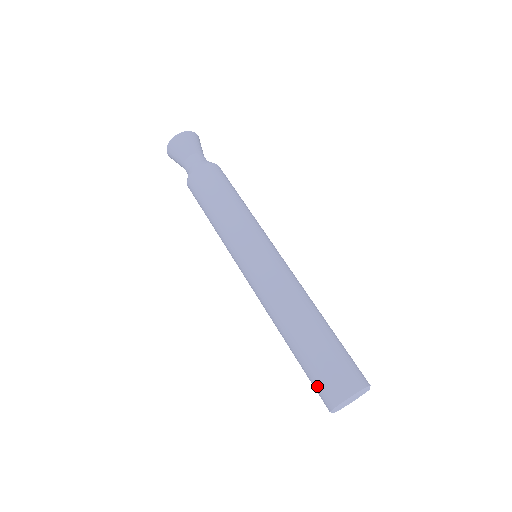
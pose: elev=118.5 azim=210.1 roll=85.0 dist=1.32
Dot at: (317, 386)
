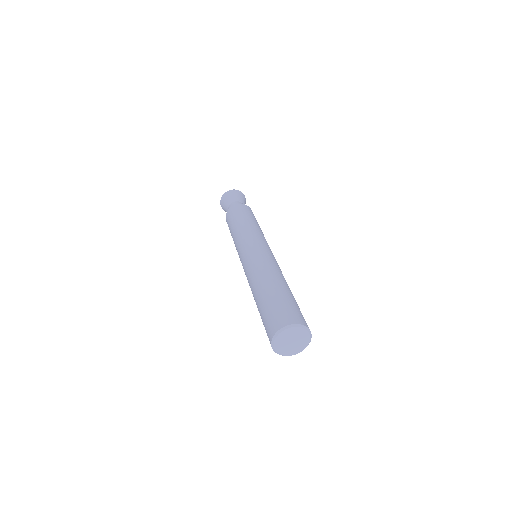
Dot at: occluded
